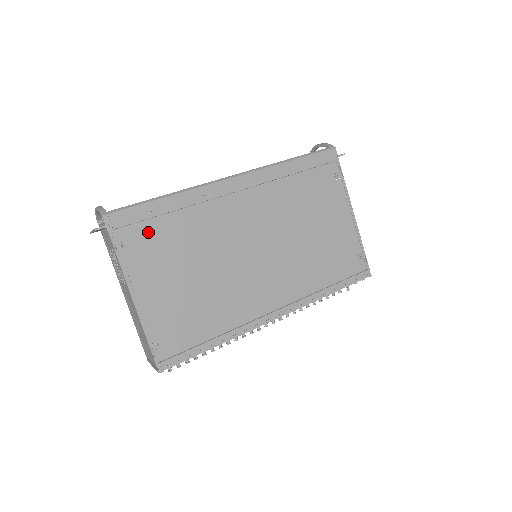
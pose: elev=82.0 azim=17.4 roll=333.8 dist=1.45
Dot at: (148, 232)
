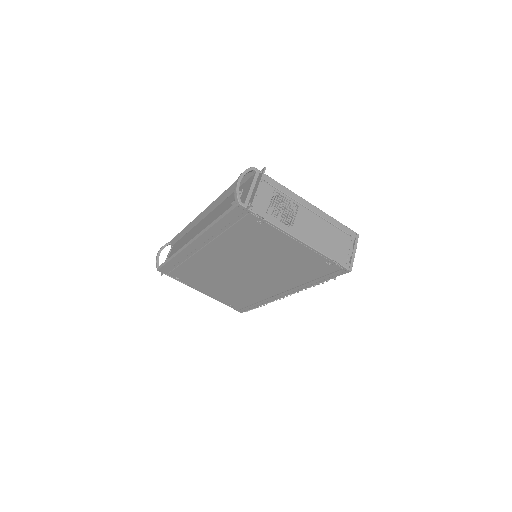
Dot at: (180, 273)
